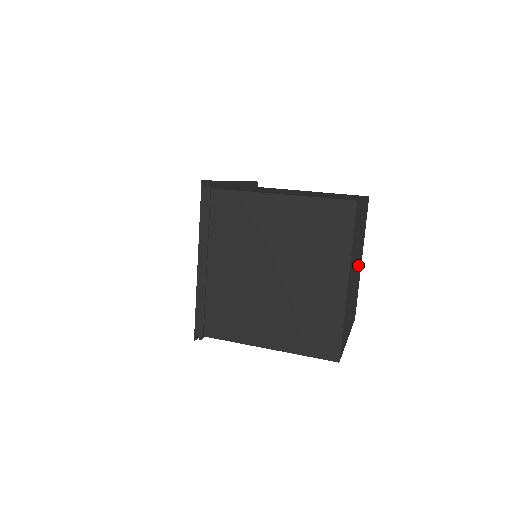
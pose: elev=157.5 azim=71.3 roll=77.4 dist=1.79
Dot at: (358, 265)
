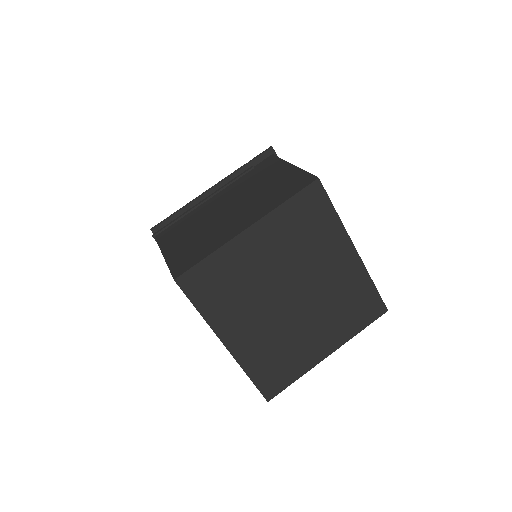
Dot at: (316, 278)
